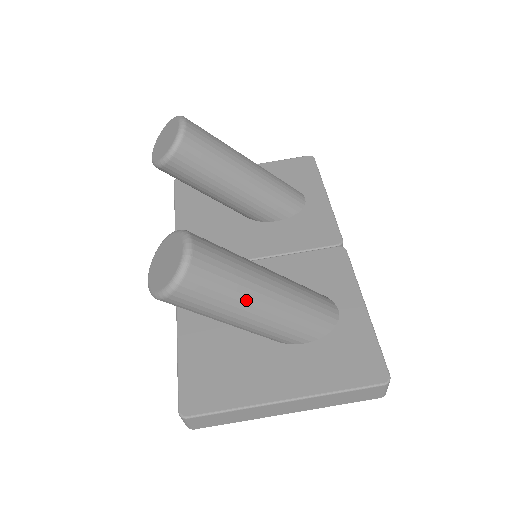
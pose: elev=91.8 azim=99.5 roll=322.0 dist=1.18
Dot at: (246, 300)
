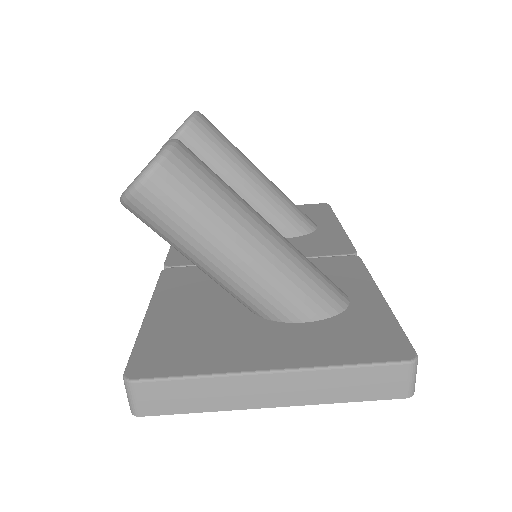
Dot at: (233, 224)
